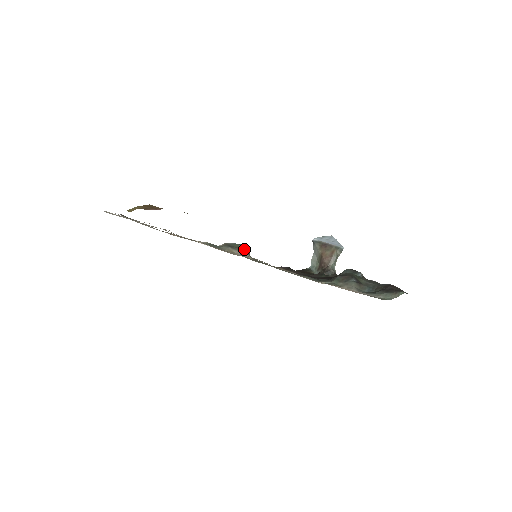
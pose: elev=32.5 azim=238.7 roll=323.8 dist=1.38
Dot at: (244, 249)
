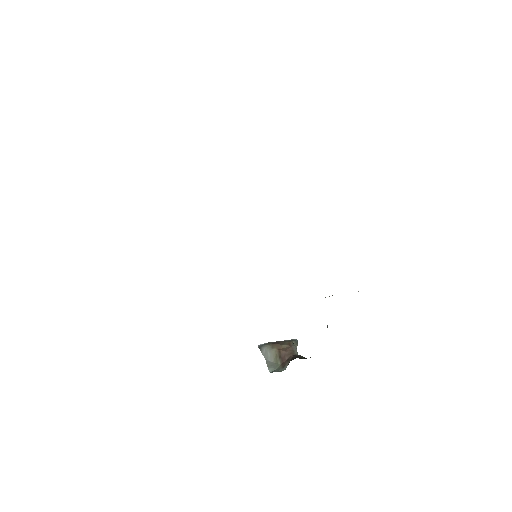
Dot at: occluded
